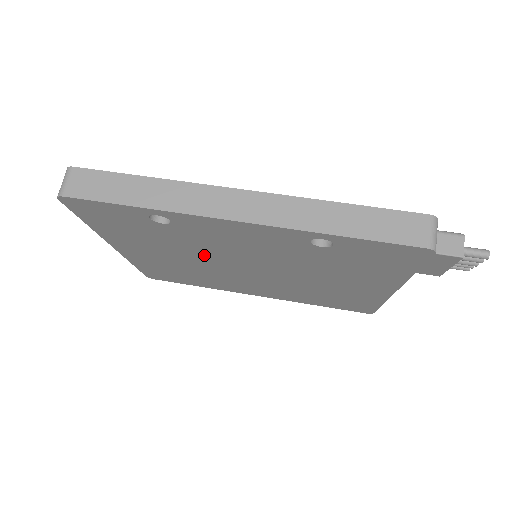
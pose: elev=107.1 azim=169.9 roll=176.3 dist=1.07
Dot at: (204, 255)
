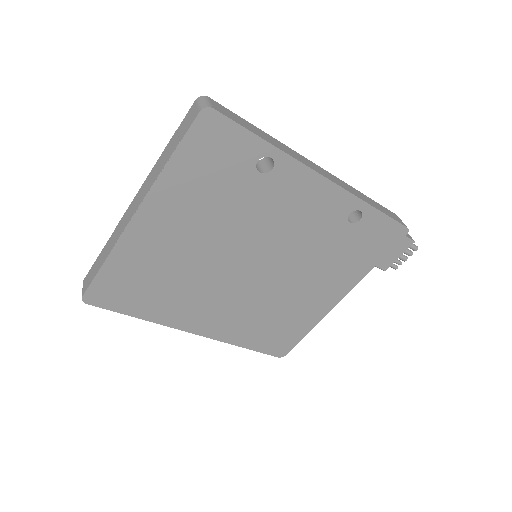
Dot at: (234, 236)
